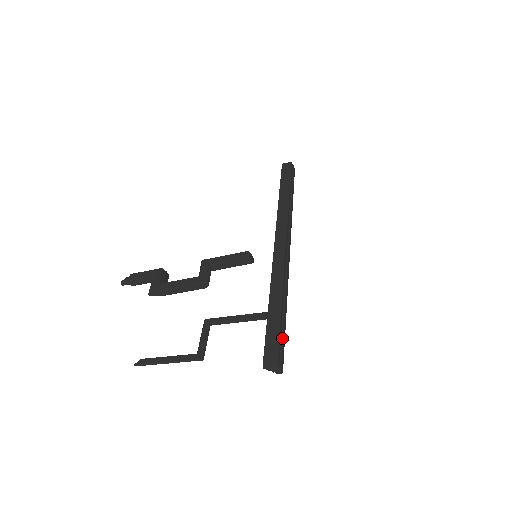
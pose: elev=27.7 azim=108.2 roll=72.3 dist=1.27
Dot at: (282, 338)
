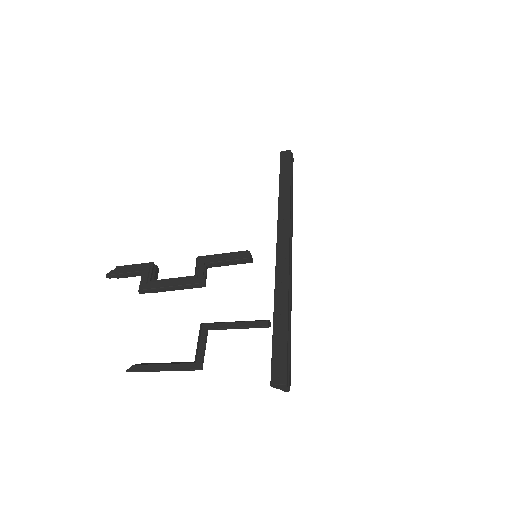
Dot at: (289, 353)
